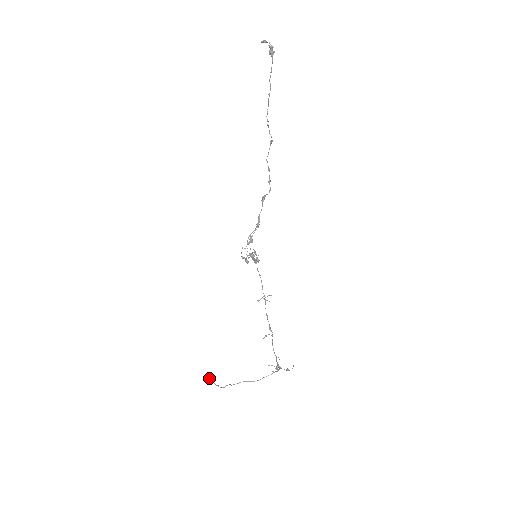
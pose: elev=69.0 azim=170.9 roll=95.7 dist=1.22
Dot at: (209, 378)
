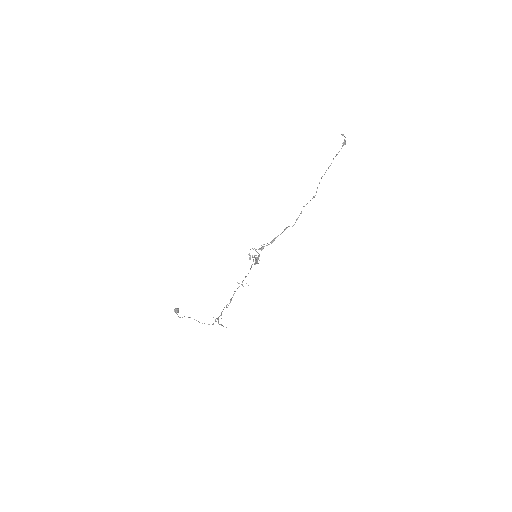
Dot at: (176, 308)
